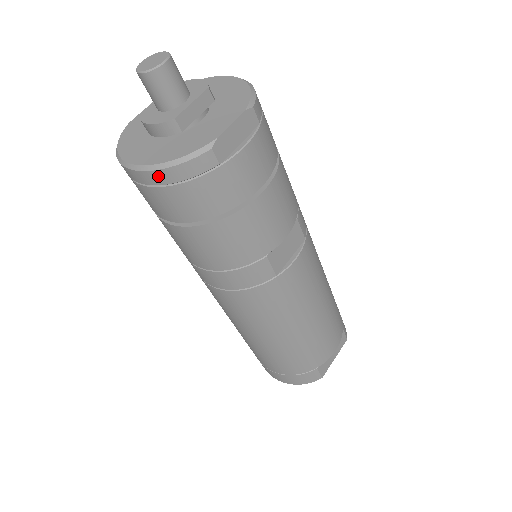
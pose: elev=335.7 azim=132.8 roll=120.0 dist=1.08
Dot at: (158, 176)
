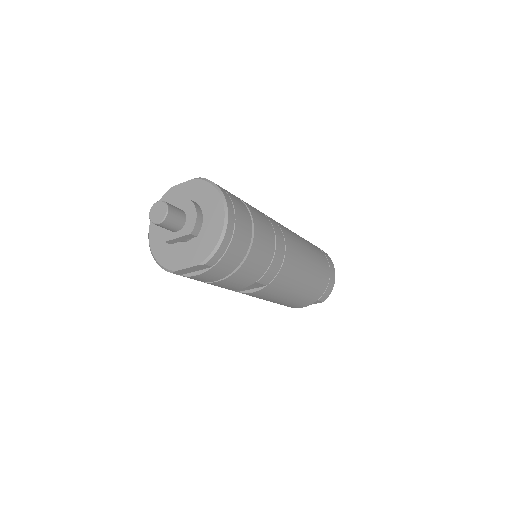
Dot at: occluded
